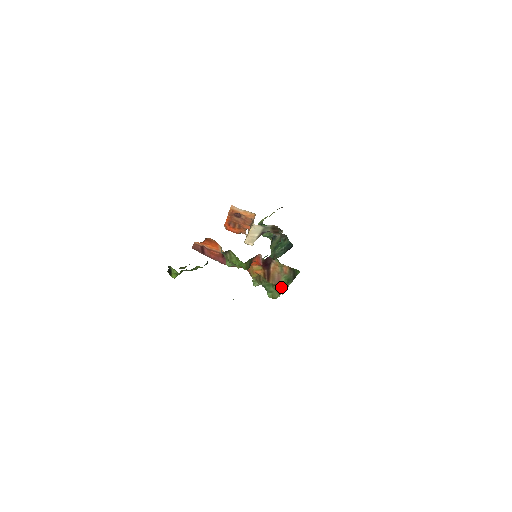
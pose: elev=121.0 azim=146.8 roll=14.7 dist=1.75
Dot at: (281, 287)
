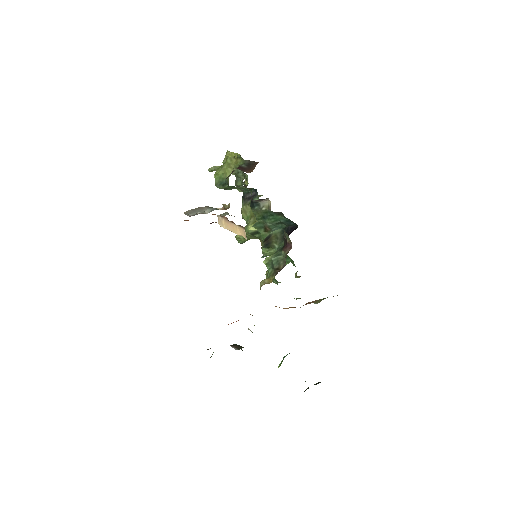
Dot at: (317, 302)
